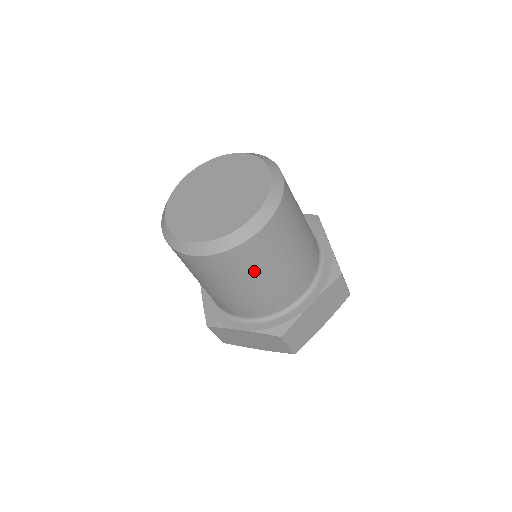
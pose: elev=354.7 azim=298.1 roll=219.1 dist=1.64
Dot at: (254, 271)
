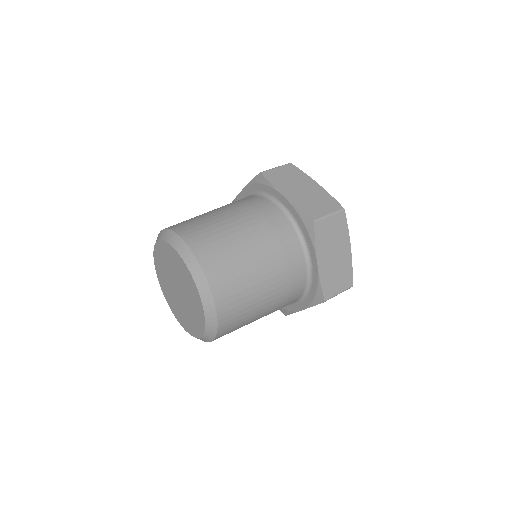
Dot at: occluded
